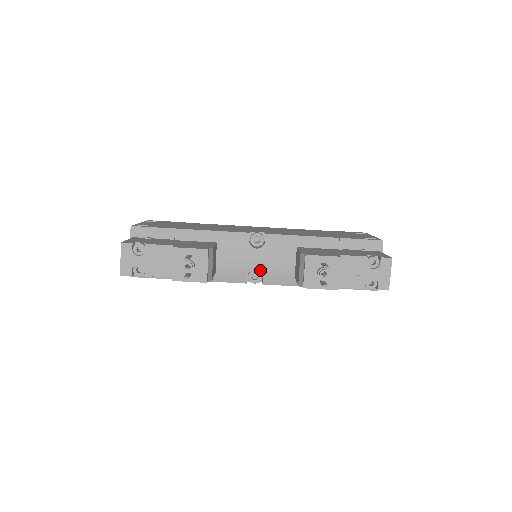
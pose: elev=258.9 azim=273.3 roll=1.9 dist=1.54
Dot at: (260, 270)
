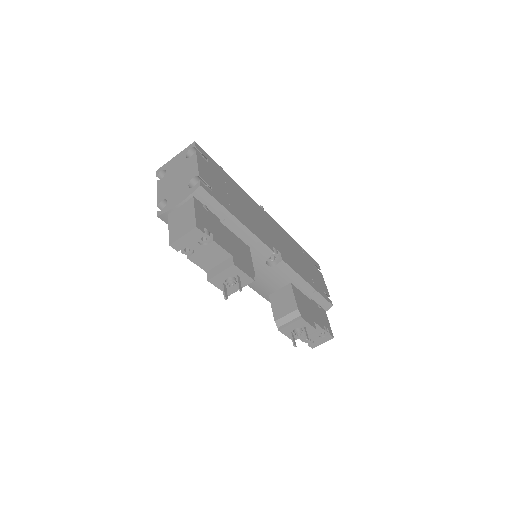
Dot at: (254, 277)
